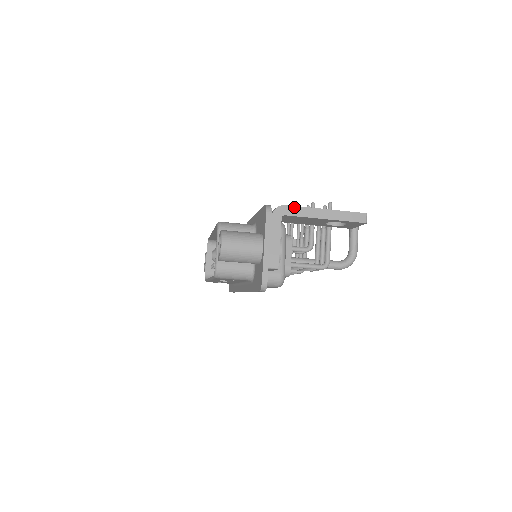
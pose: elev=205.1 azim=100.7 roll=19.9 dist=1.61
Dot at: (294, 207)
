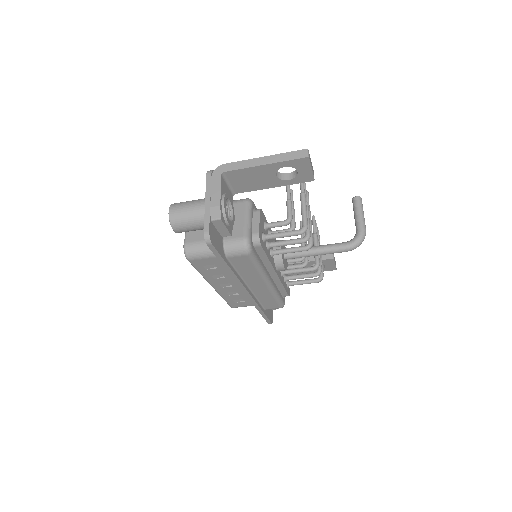
Dot at: (233, 163)
